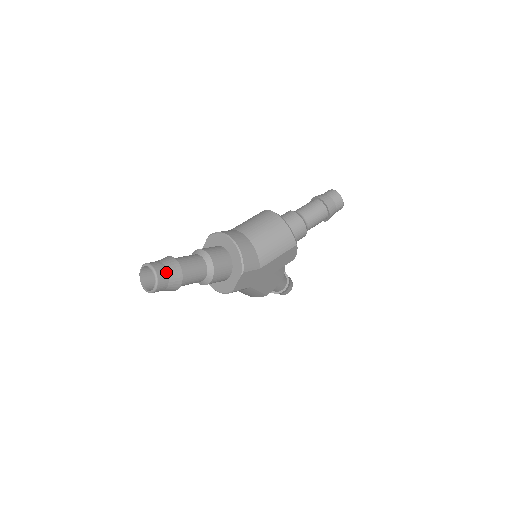
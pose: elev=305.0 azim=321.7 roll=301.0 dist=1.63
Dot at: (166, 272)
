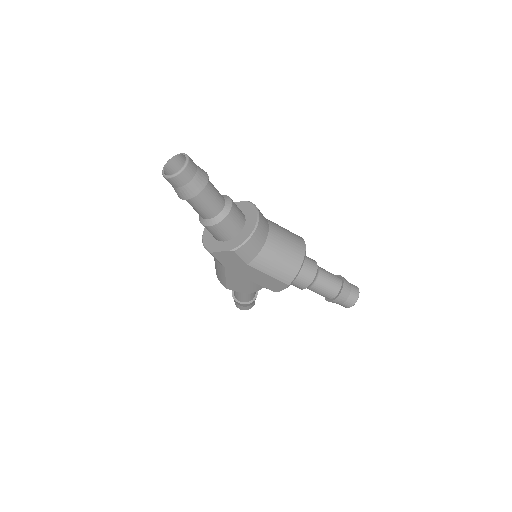
Dot at: (191, 178)
